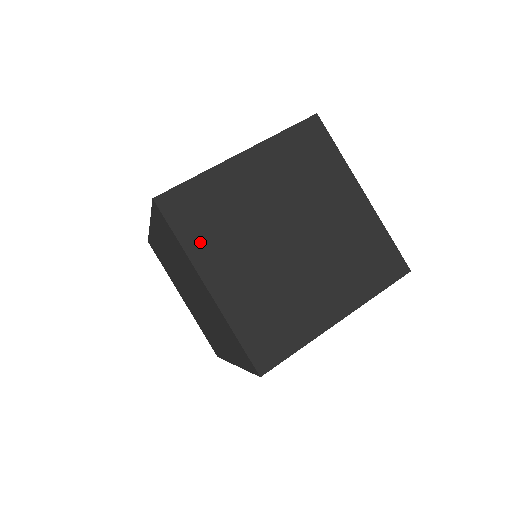
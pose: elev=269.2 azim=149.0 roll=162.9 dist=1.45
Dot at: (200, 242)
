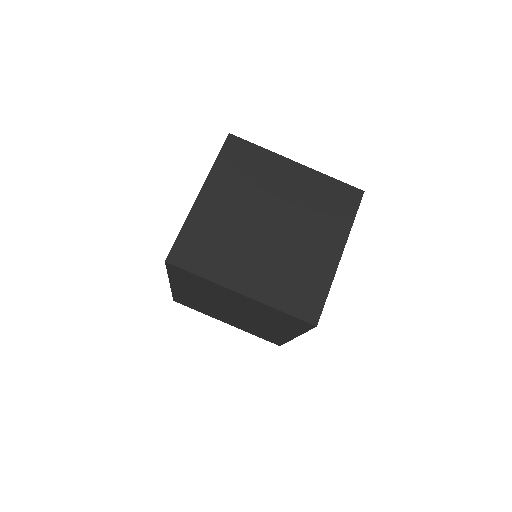
Dot at: (224, 173)
